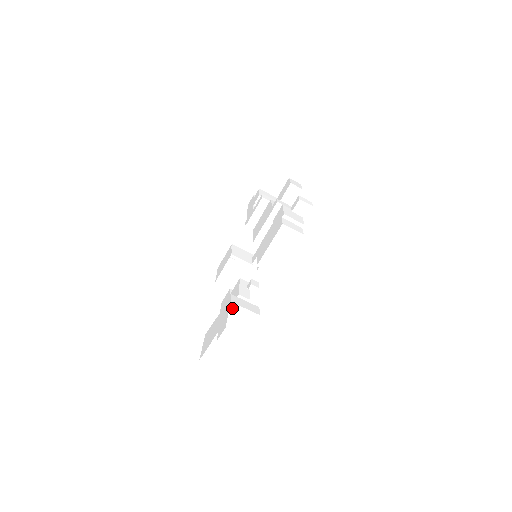
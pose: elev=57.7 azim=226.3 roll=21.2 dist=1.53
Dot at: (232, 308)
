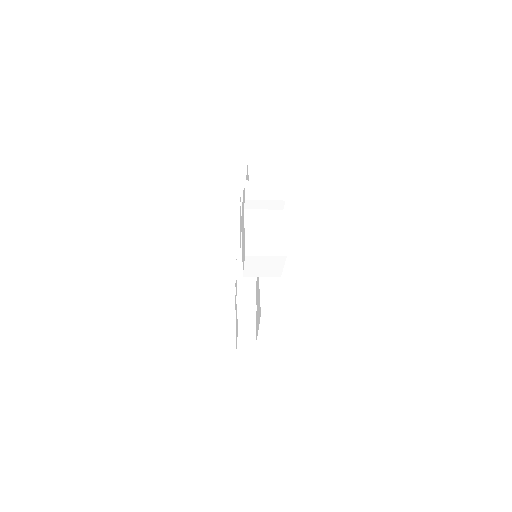
Dot at: occluded
